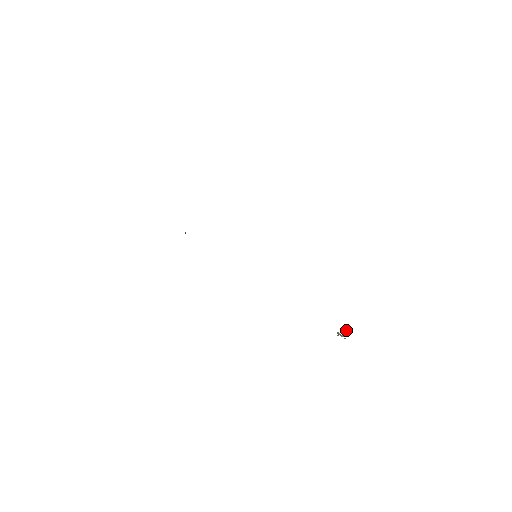
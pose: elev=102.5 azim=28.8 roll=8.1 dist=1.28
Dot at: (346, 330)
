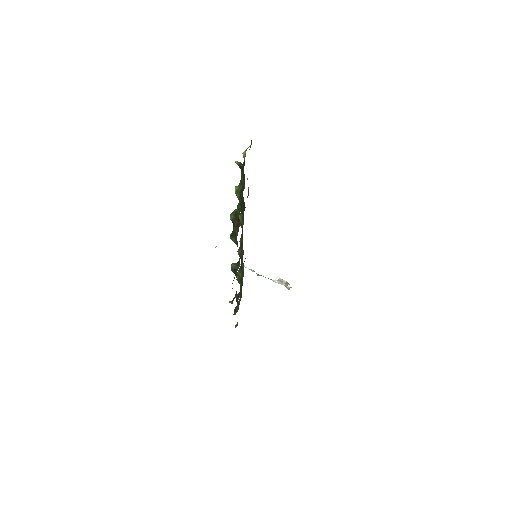
Dot at: (285, 281)
